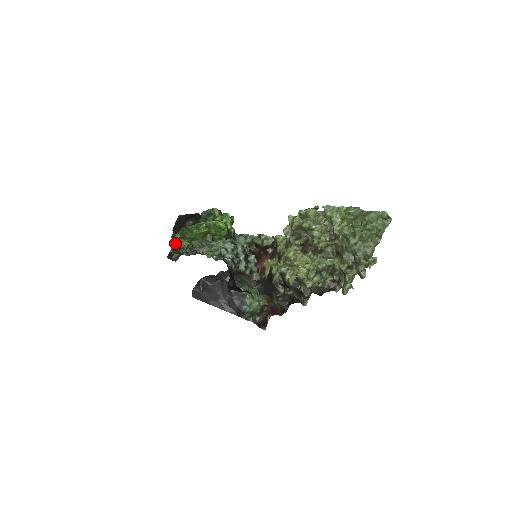
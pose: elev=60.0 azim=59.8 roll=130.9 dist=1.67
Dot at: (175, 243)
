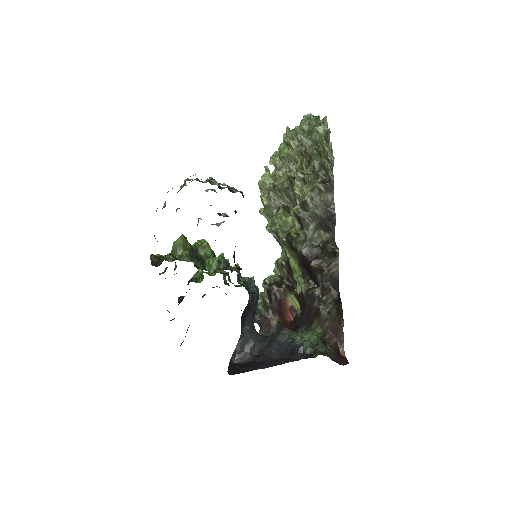
Dot at: occluded
